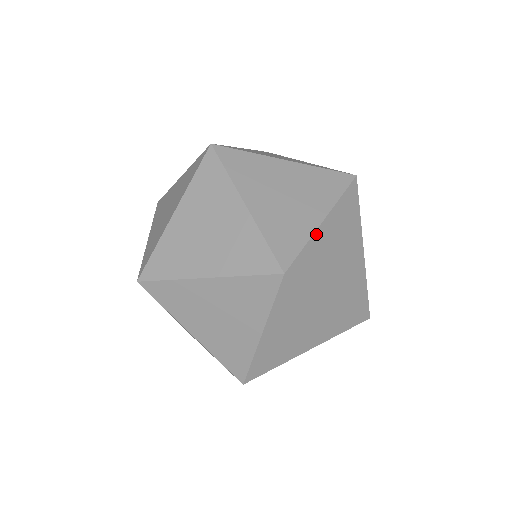
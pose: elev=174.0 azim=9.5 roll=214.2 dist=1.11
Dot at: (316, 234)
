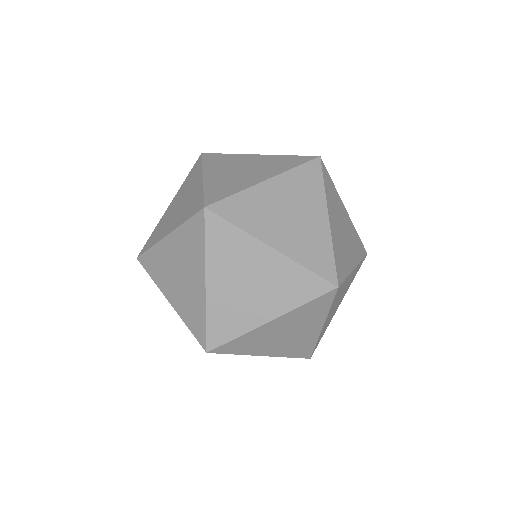
Dot at: (350, 274)
